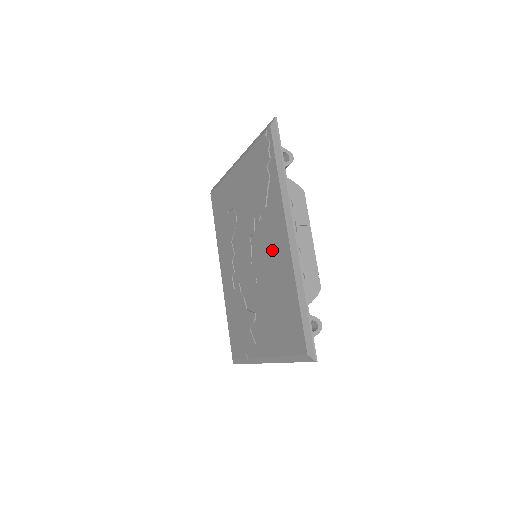
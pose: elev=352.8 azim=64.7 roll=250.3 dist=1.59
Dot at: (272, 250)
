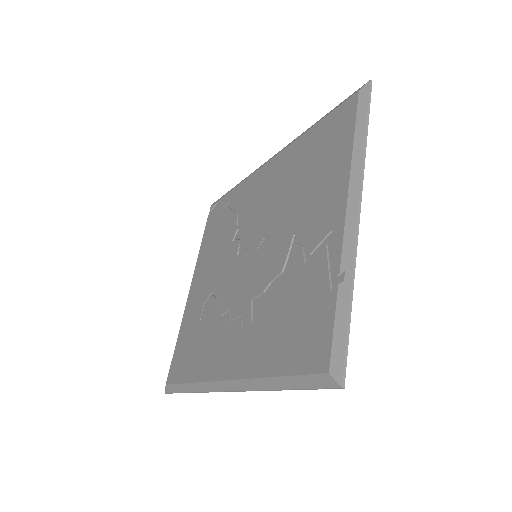
Dot at: (264, 193)
